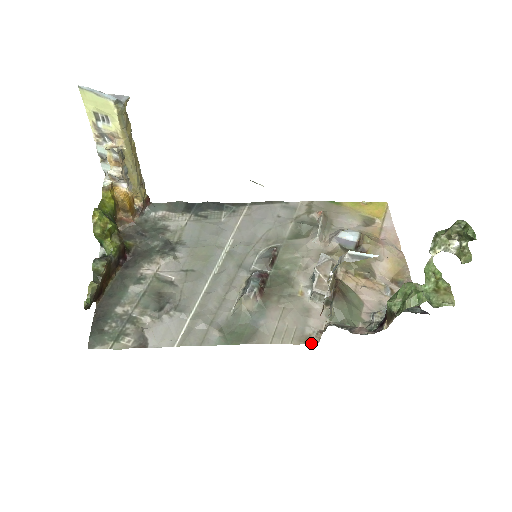
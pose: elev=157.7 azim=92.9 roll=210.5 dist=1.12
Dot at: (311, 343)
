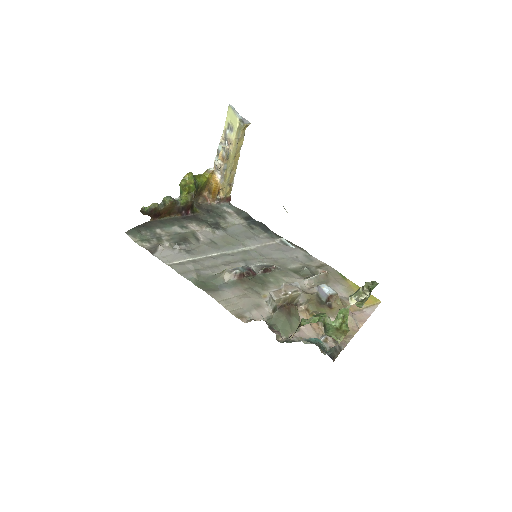
Dot at: (242, 320)
